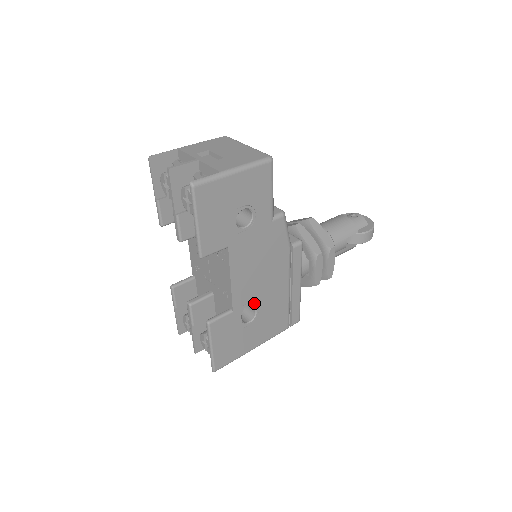
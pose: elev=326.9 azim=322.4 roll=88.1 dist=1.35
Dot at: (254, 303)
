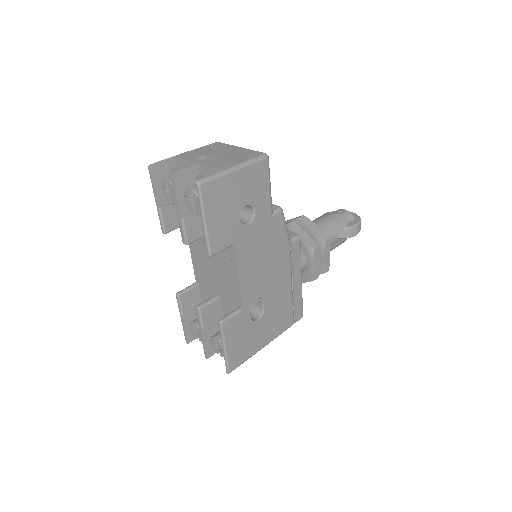
Dot at: (261, 300)
